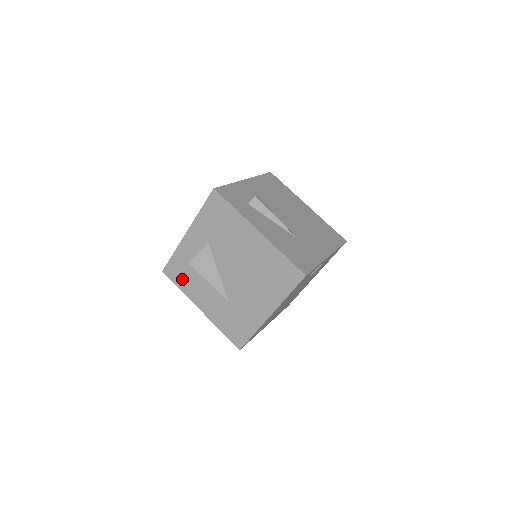
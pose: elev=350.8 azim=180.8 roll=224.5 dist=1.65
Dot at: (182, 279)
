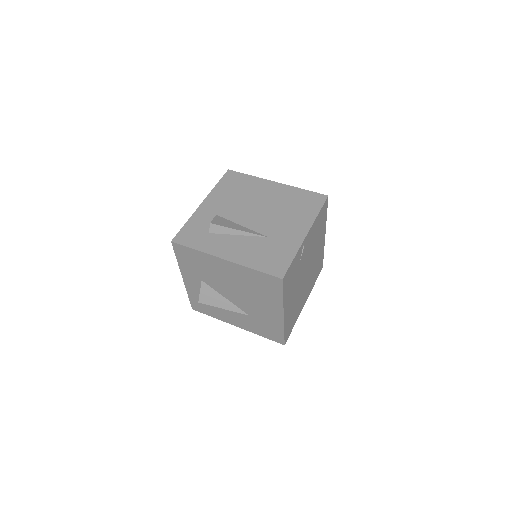
Dot at: (208, 310)
